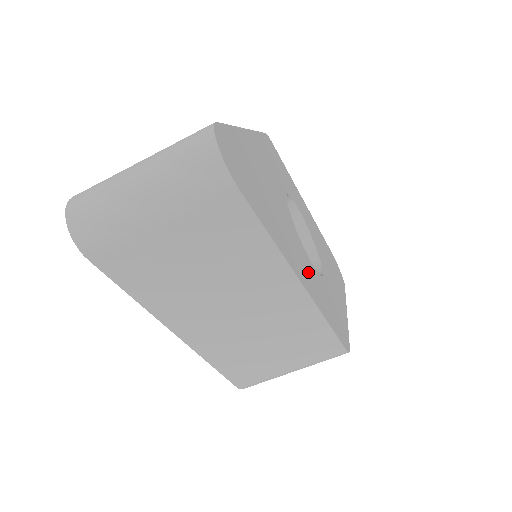
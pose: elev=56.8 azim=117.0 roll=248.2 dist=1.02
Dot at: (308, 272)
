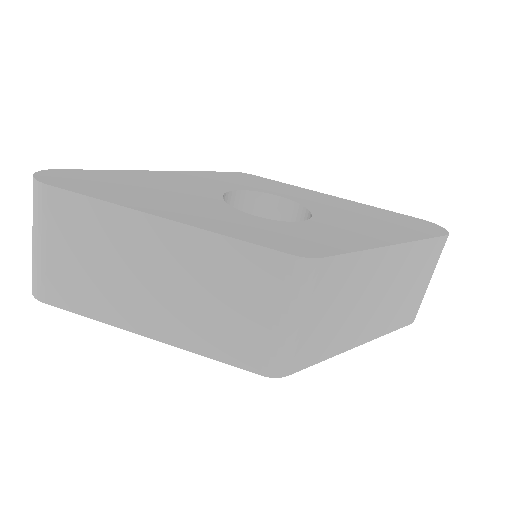
Dot at: (214, 216)
